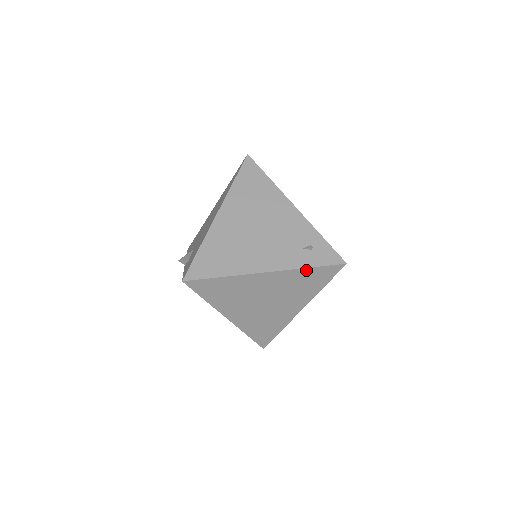
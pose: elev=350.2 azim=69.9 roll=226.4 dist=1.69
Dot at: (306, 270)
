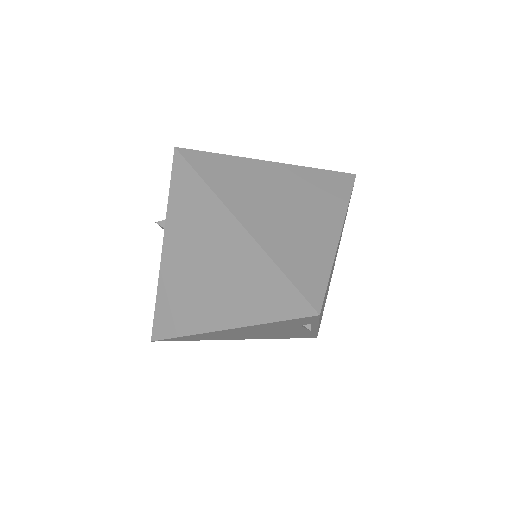
Dot at: (317, 171)
